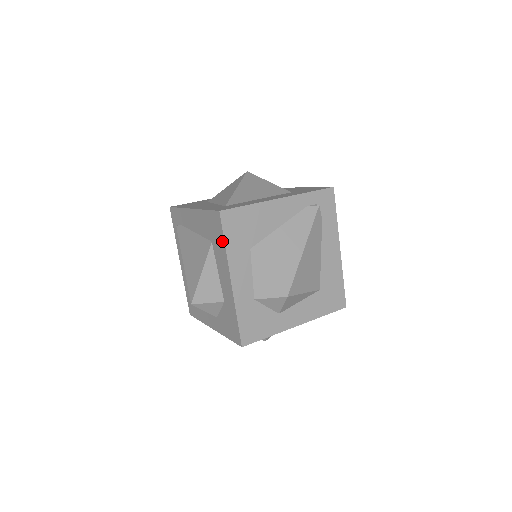
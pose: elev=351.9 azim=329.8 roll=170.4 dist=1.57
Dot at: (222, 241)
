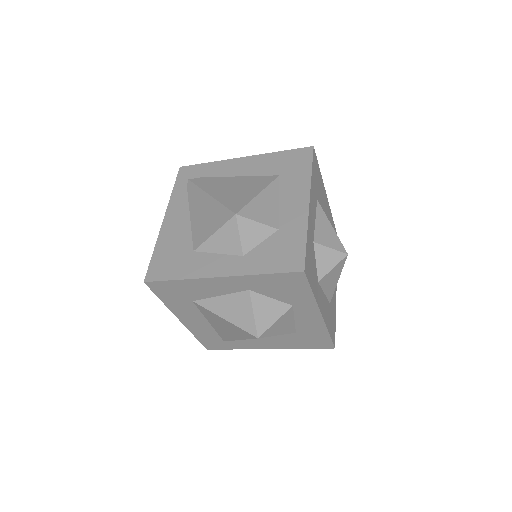
Dot at: (307, 169)
